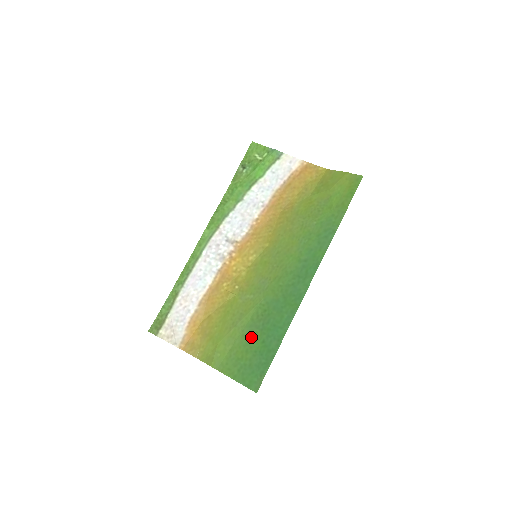
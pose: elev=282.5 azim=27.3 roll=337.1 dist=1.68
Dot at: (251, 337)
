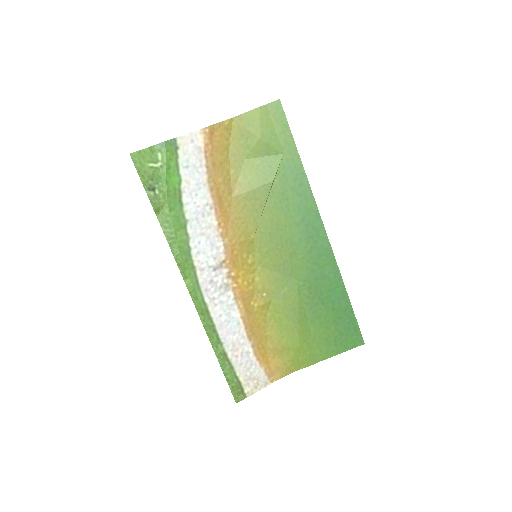
Dot at: (320, 316)
